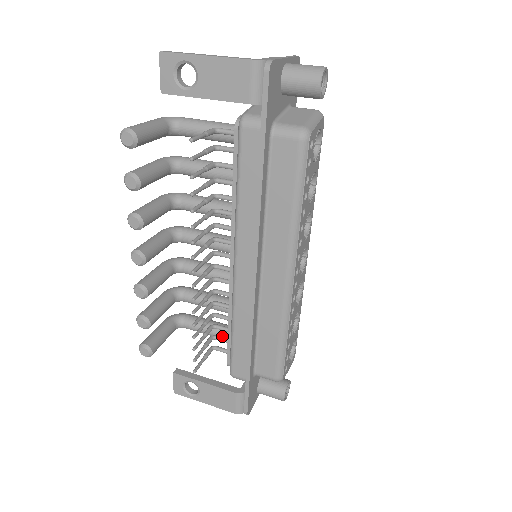
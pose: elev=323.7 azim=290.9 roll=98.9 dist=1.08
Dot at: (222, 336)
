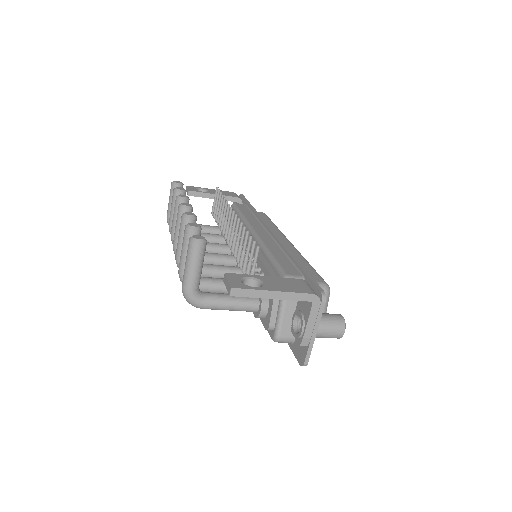
Dot at: occluded
